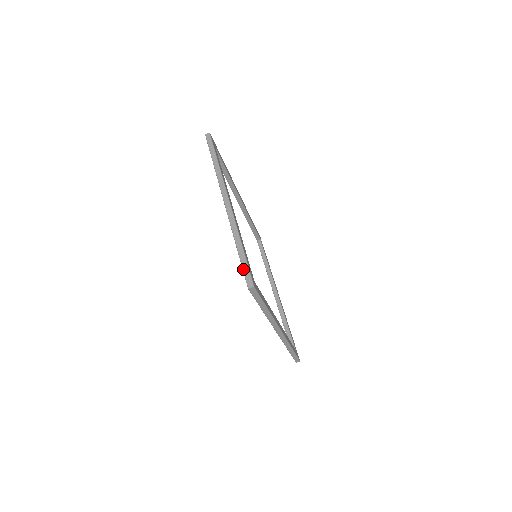
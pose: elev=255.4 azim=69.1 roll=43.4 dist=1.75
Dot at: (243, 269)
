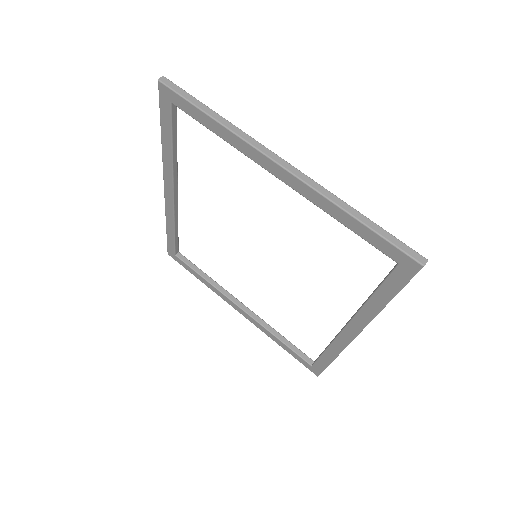
Dot at: (394, 243)
